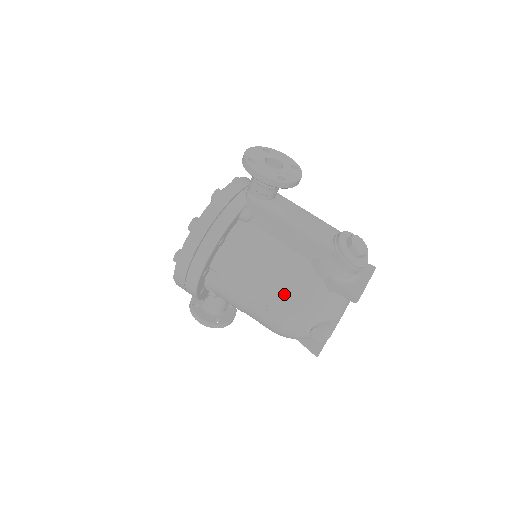
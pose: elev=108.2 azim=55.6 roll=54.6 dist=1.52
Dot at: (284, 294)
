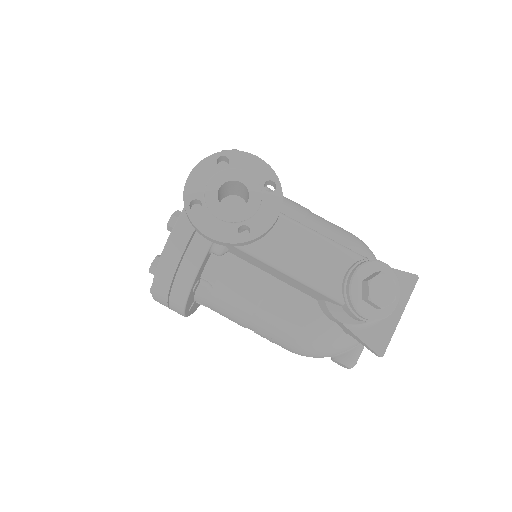
Dot at: (287, 338)
